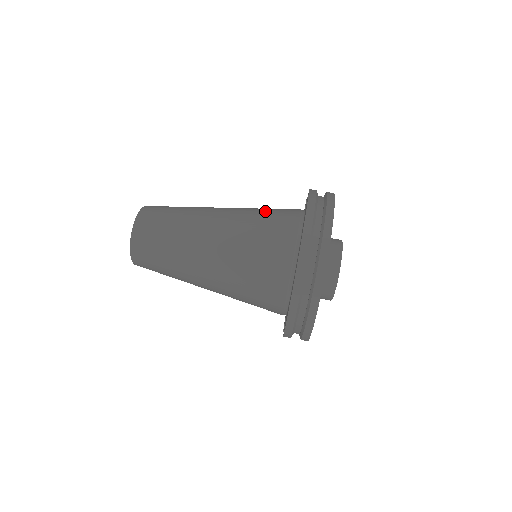
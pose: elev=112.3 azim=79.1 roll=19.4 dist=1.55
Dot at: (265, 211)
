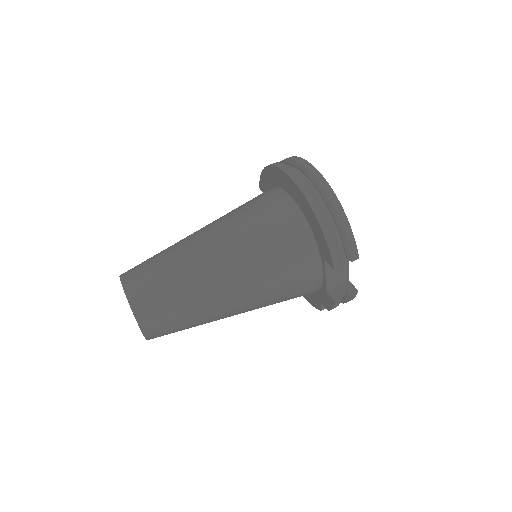
Dot at: occluded
